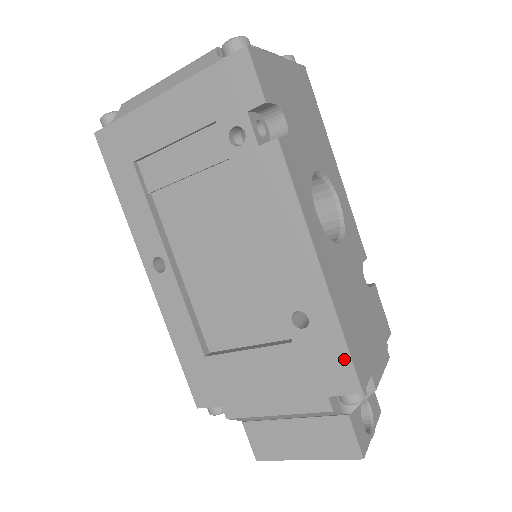
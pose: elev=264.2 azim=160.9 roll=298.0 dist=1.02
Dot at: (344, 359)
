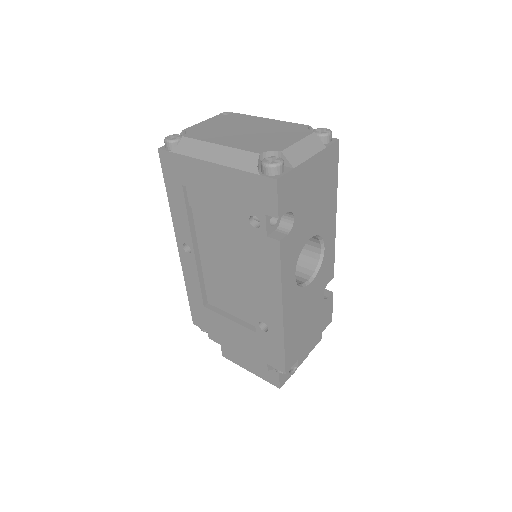
Dot at: (281, 356)
